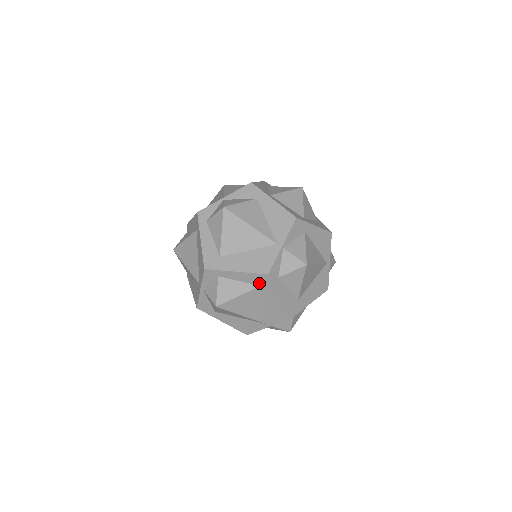
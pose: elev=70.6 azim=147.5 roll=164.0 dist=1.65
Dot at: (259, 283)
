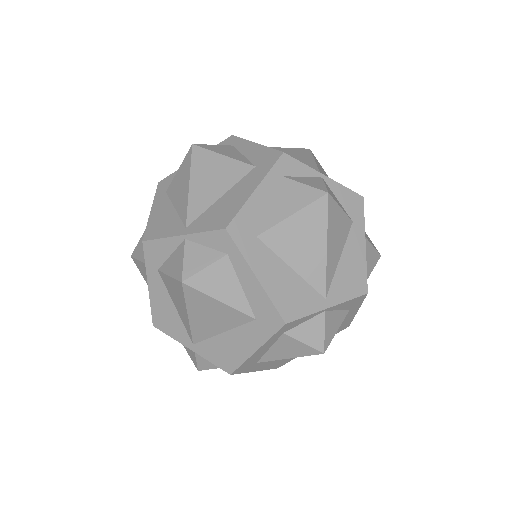
Dot at: (260, 316)
